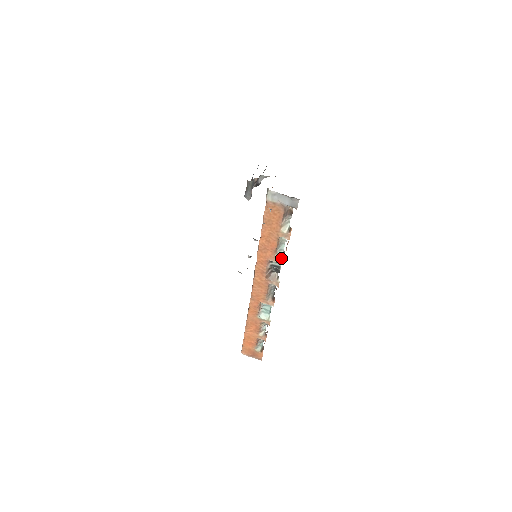
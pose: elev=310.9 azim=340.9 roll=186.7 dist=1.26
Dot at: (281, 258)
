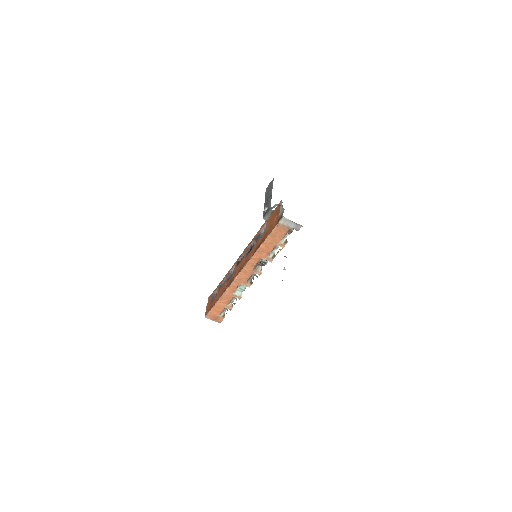
Dot at: (271, 258)
